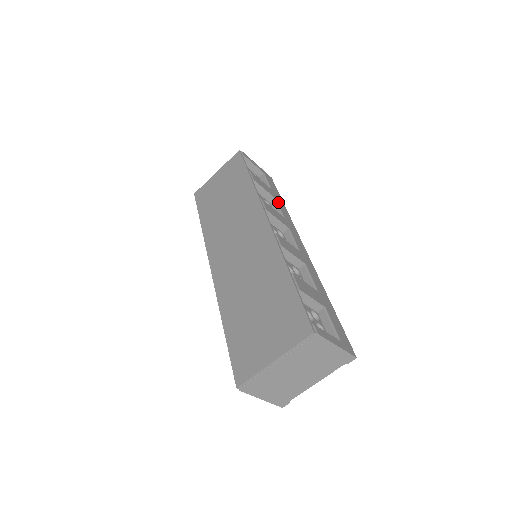
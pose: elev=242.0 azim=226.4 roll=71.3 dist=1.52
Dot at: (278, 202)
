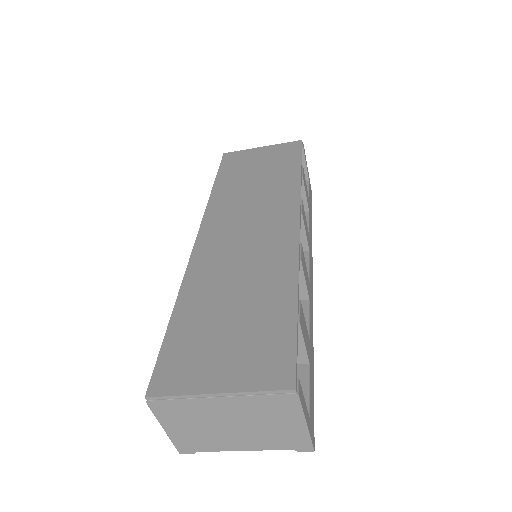
Dot at: occluded
